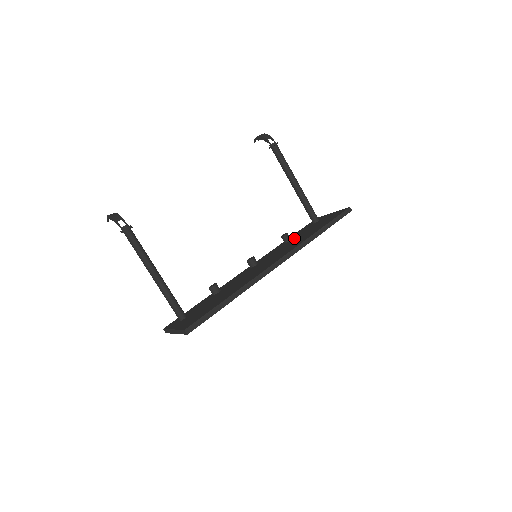
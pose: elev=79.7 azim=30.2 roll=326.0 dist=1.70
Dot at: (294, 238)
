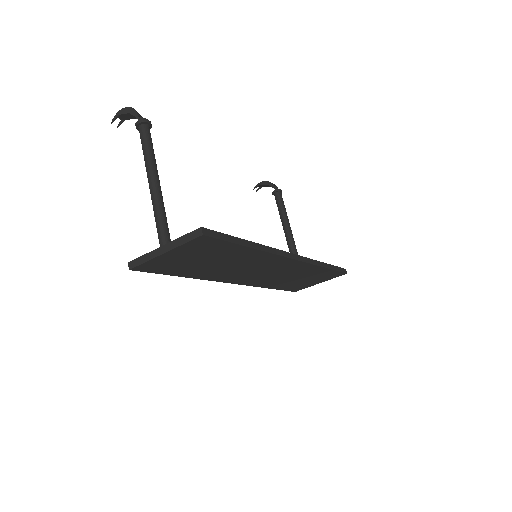
Dot at: occluded
